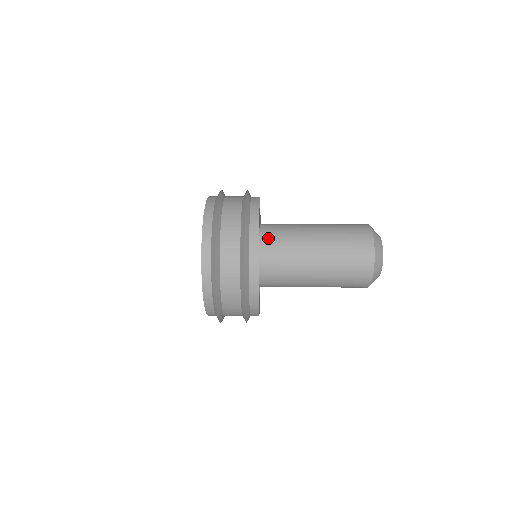
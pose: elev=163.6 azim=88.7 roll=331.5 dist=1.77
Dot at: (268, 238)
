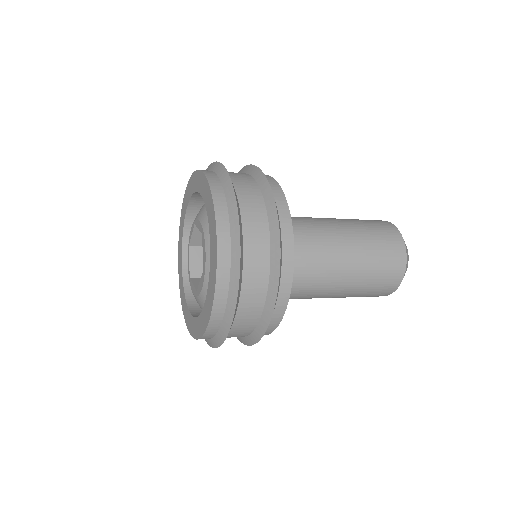
Dot at: occluded
